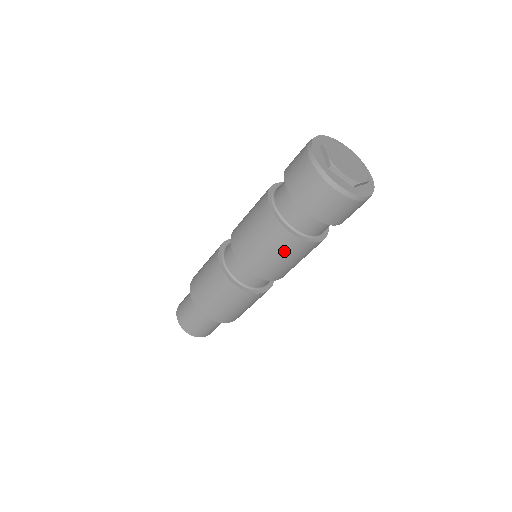
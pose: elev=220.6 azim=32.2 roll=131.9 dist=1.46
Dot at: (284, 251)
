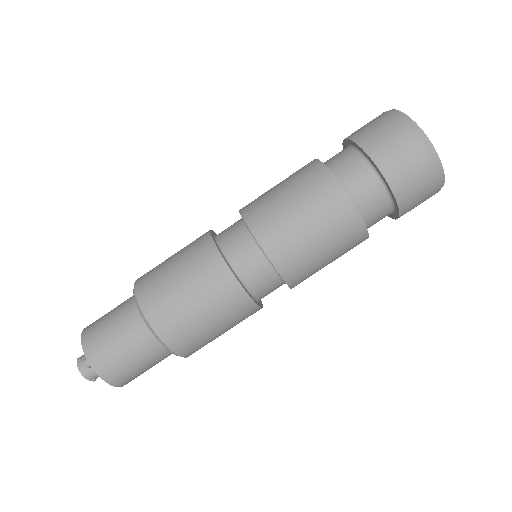
Dot at: (314, 203)
